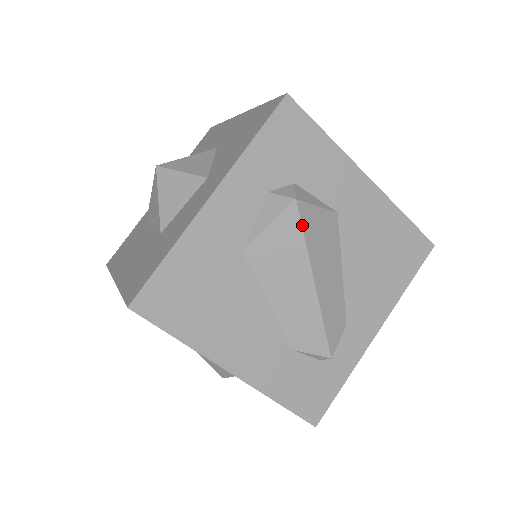
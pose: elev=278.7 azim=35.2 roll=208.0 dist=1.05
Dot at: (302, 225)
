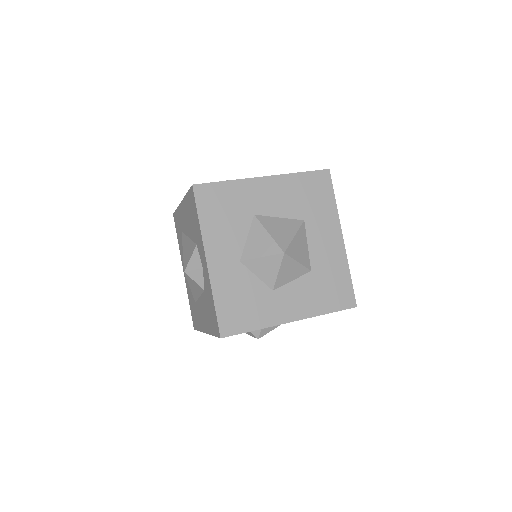
Dot at: occluded
